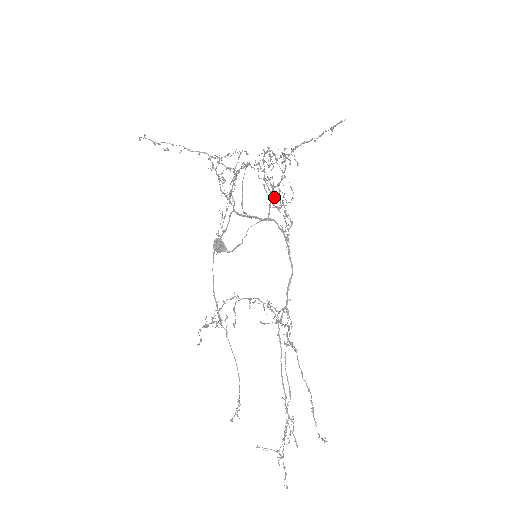
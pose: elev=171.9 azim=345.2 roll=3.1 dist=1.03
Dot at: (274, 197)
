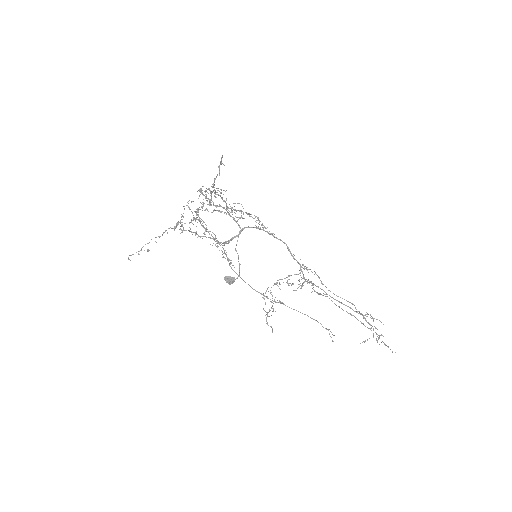
Dot at: (232, 212)
